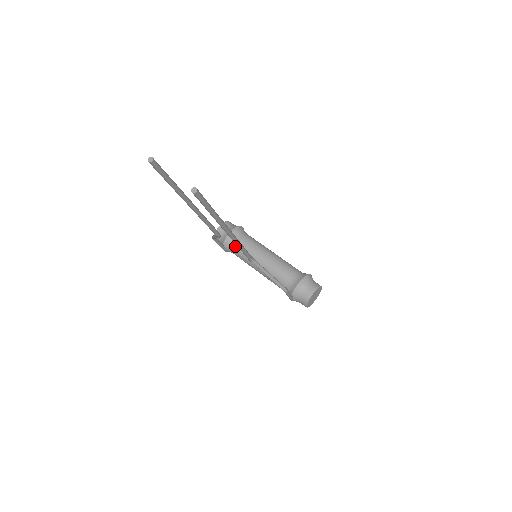
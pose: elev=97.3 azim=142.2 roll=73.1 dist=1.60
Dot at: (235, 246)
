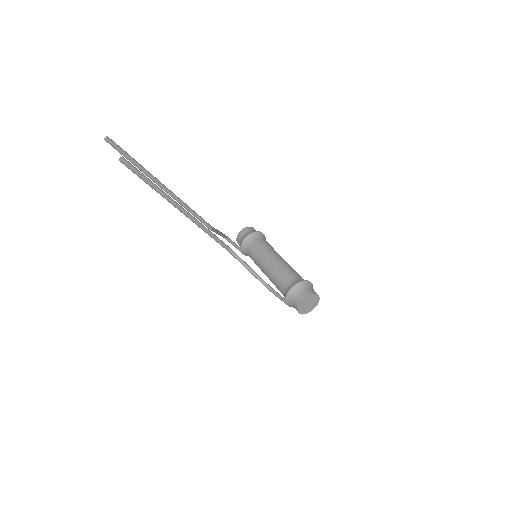
Dot at: (249, 249)
